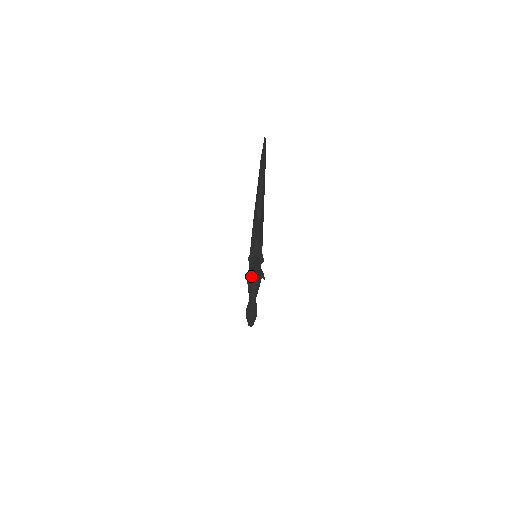
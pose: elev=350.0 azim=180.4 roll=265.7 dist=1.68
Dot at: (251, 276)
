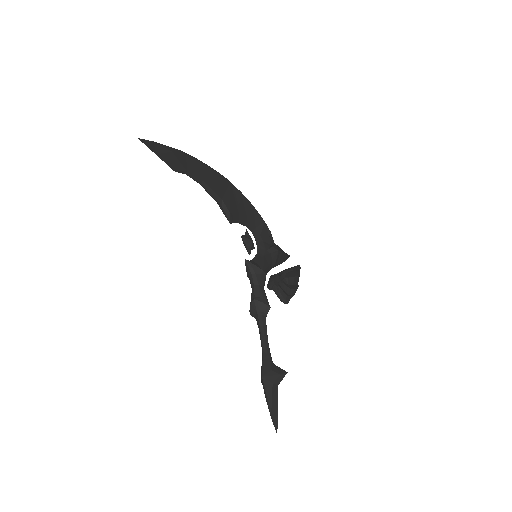
Dot at: occluded
